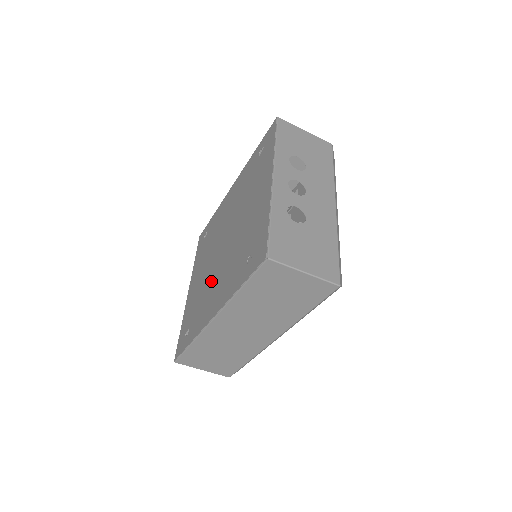
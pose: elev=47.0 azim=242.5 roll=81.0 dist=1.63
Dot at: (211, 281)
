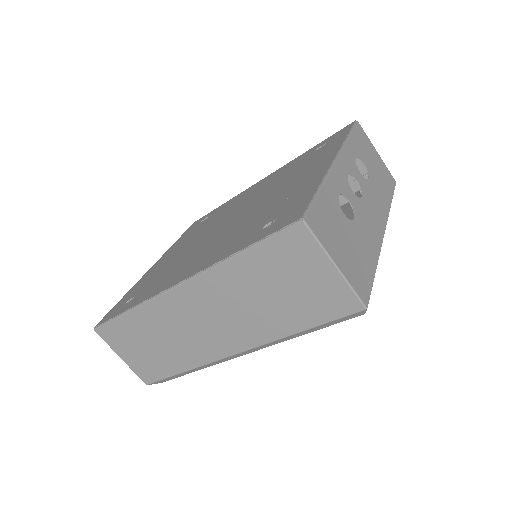
Dot at: (194, 252)
